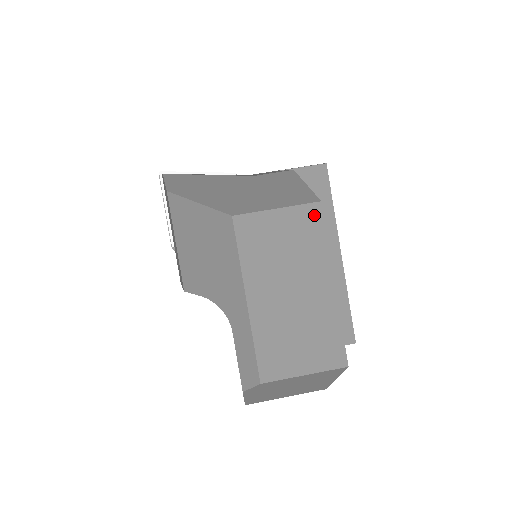
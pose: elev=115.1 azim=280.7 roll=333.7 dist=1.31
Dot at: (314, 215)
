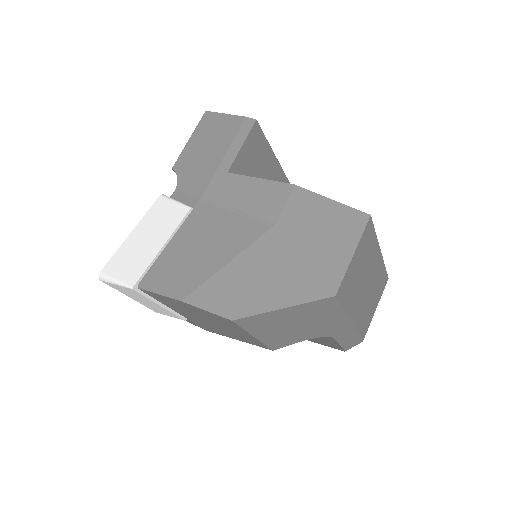
Dot at: (369, 229)
